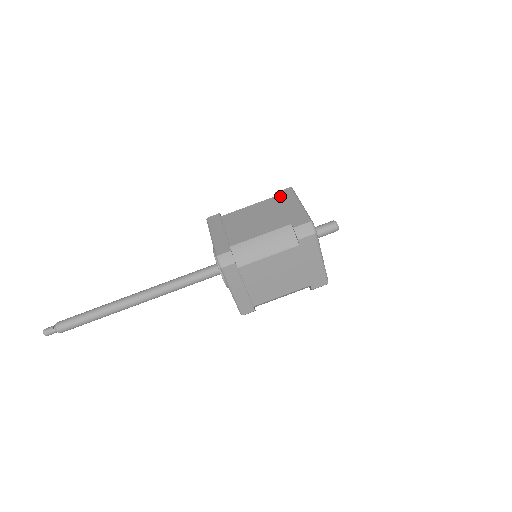
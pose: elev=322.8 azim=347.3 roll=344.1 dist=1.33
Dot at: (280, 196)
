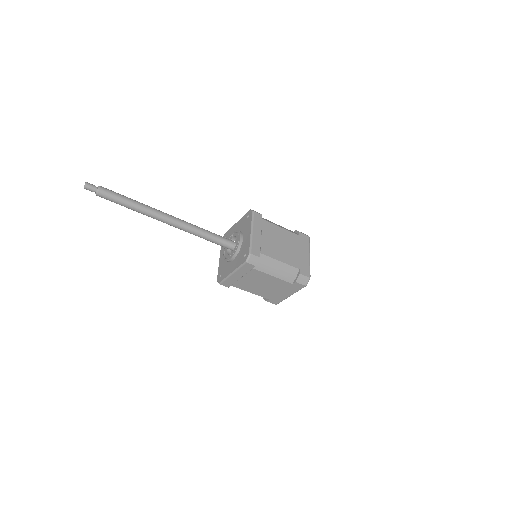
Dot at: (302, 238)
